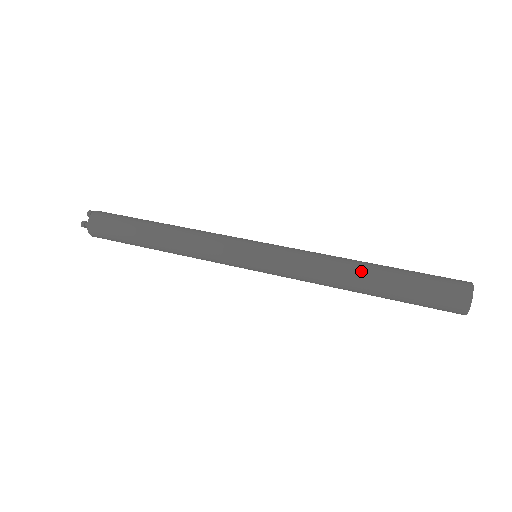
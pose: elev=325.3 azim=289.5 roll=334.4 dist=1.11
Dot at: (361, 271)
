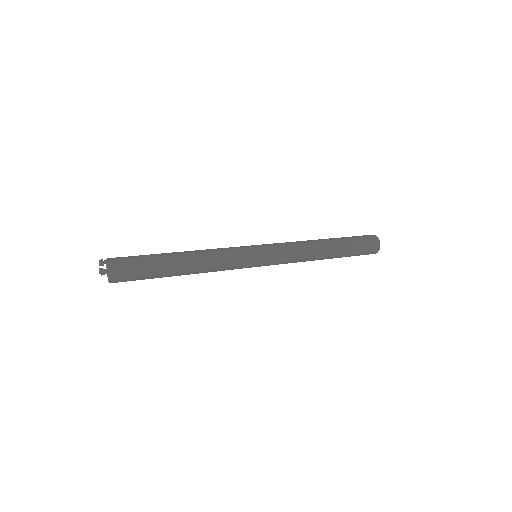
Dot at: (326, 243)
